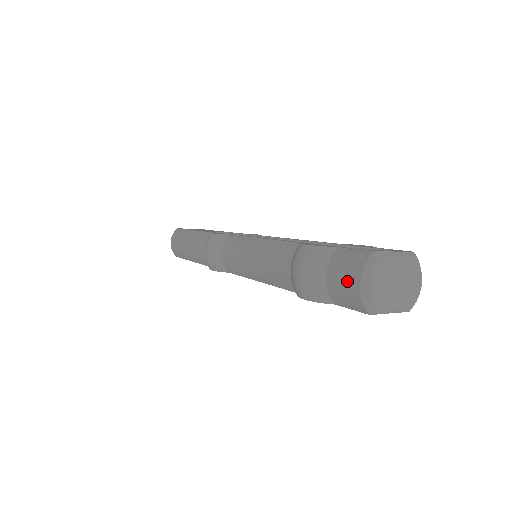
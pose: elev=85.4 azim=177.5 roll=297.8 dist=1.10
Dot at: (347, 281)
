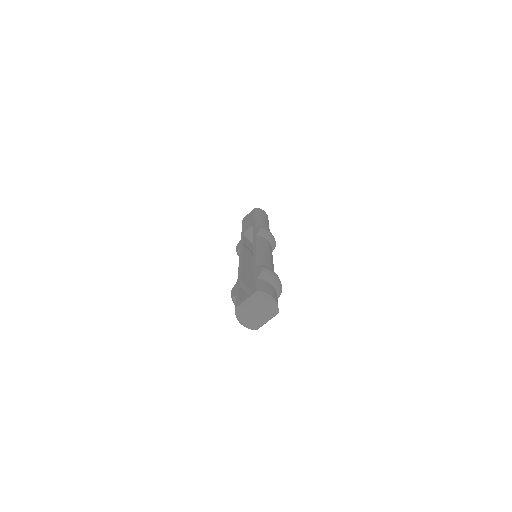
Dot at: occluded
